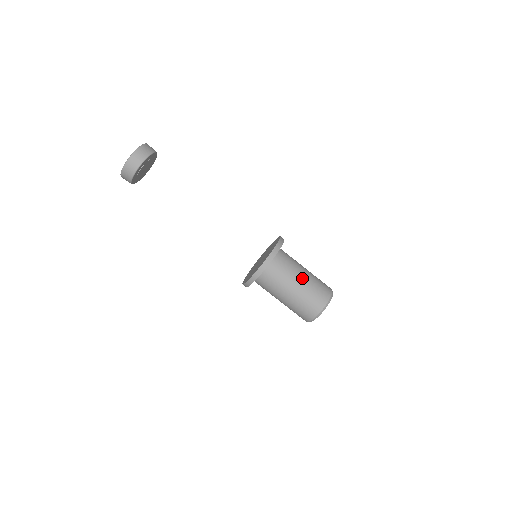
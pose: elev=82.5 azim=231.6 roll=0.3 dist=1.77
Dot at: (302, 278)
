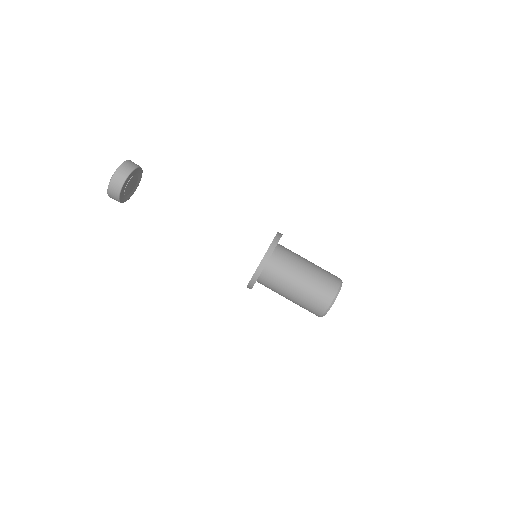
Dot at: (302, 278)
